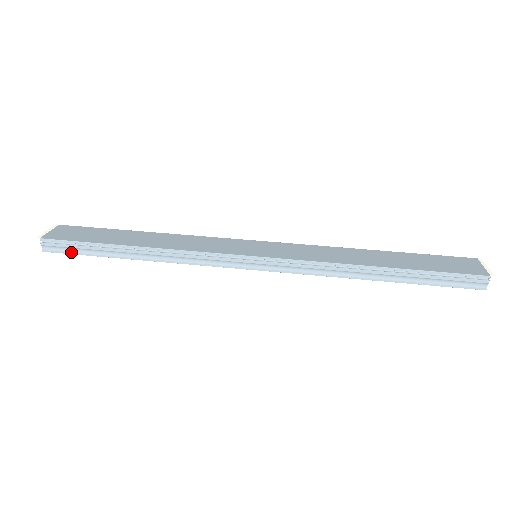
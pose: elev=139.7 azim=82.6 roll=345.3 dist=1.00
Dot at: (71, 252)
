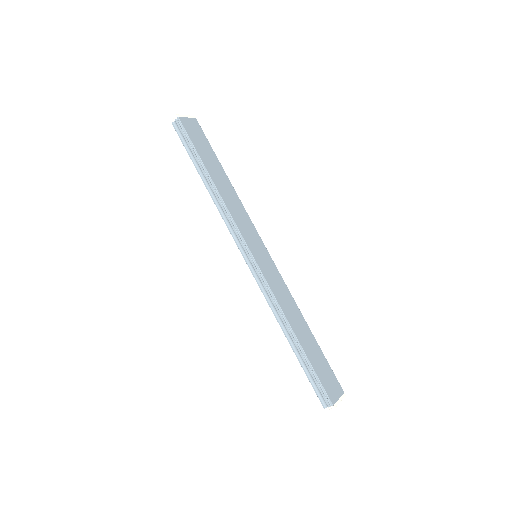
Dot at: (183, 141)
